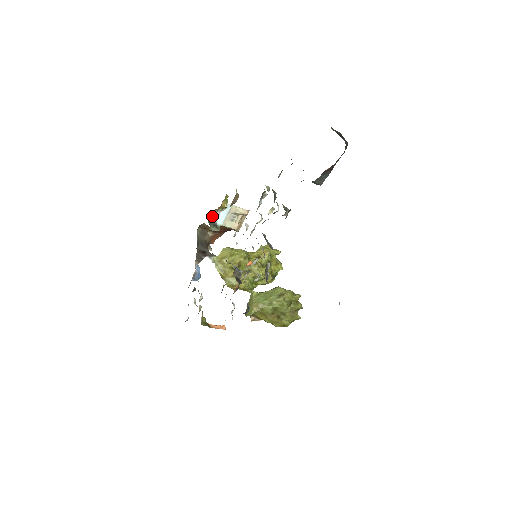
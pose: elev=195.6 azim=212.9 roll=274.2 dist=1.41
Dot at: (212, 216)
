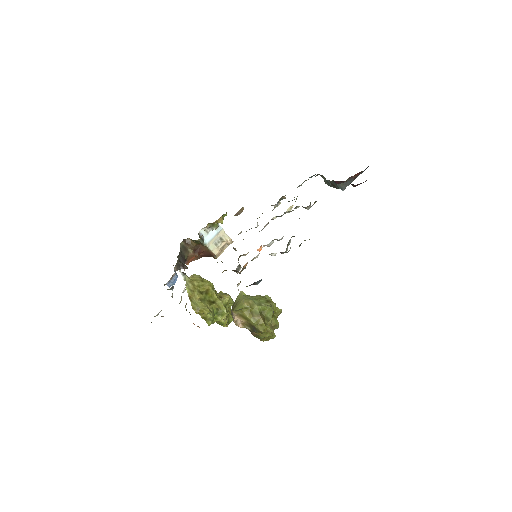
Dot at: occluded
